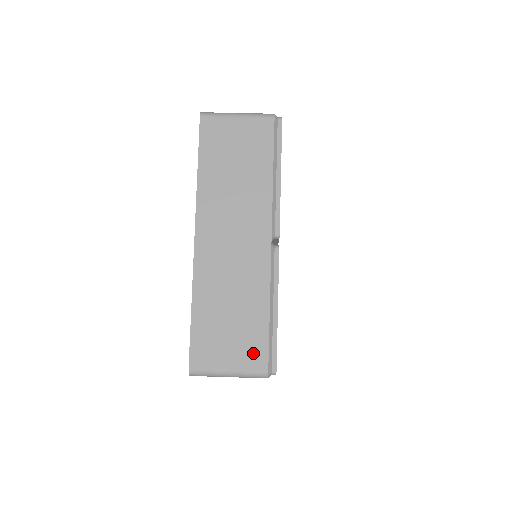
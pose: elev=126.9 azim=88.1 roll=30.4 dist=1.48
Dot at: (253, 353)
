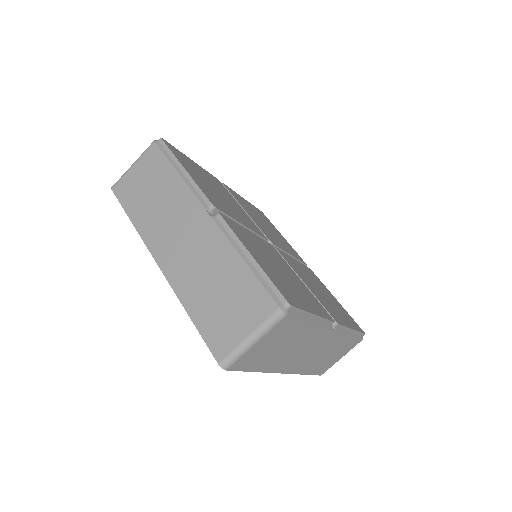
Dot at: (351, 346)
